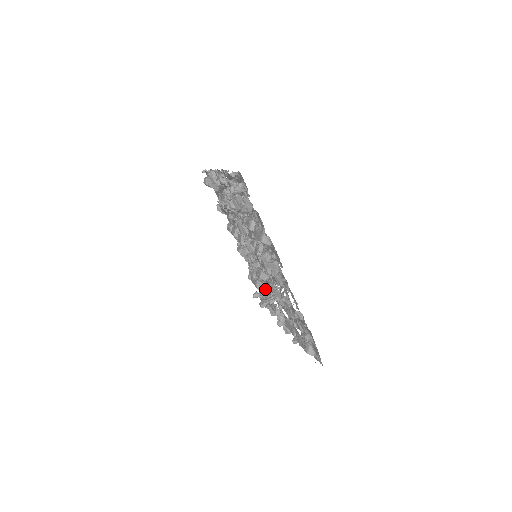
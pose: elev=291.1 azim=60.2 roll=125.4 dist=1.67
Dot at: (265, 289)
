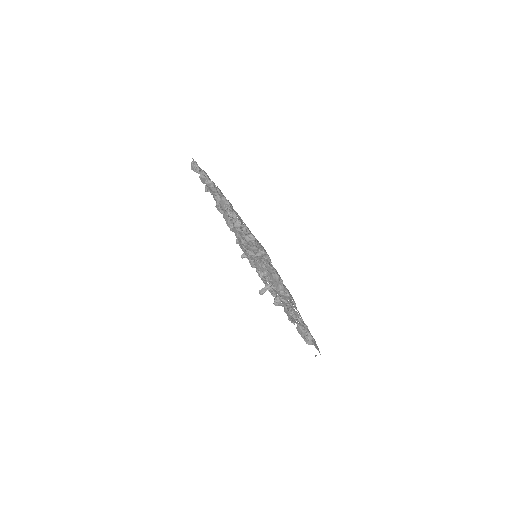
Dot at: (261, 274)
